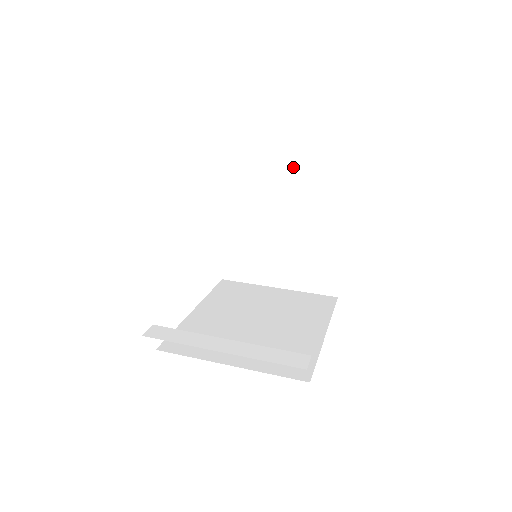
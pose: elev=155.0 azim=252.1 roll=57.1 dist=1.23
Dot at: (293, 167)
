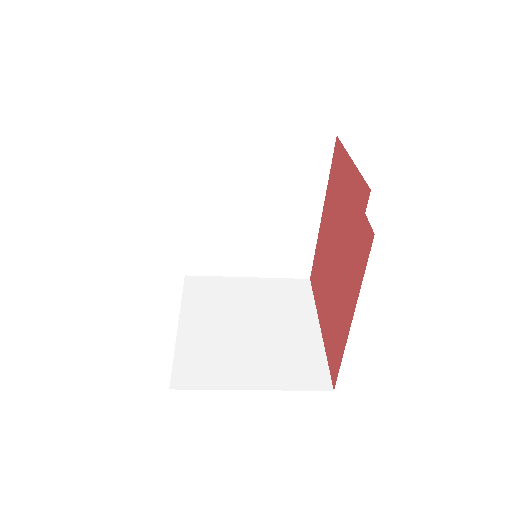
Dot at: (259, 282)
